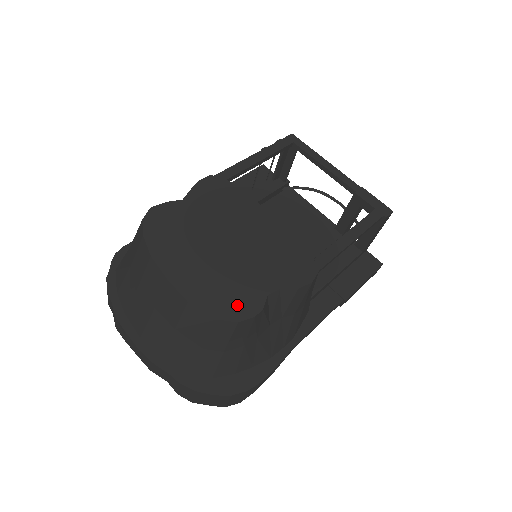
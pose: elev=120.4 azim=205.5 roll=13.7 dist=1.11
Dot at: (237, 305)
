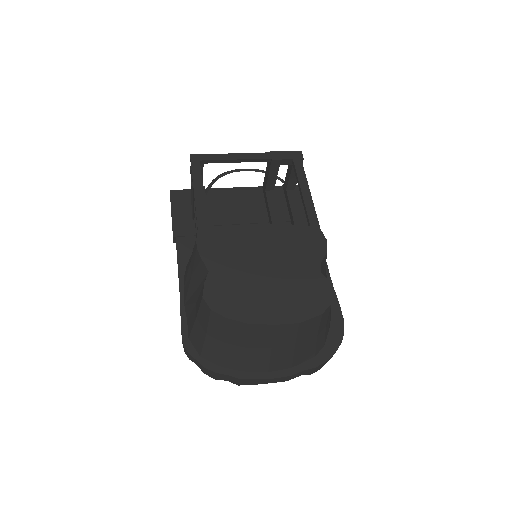
Dot at: (319, 296)
